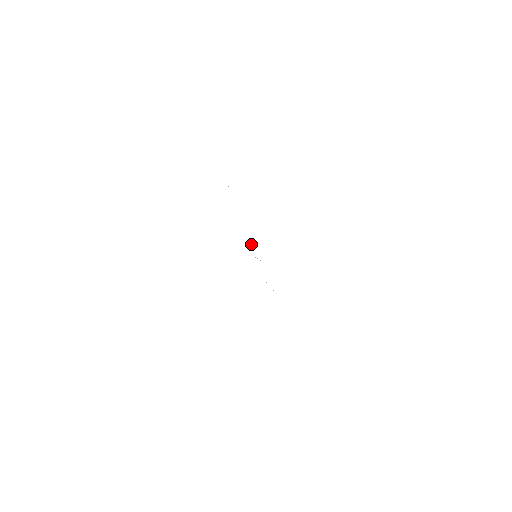
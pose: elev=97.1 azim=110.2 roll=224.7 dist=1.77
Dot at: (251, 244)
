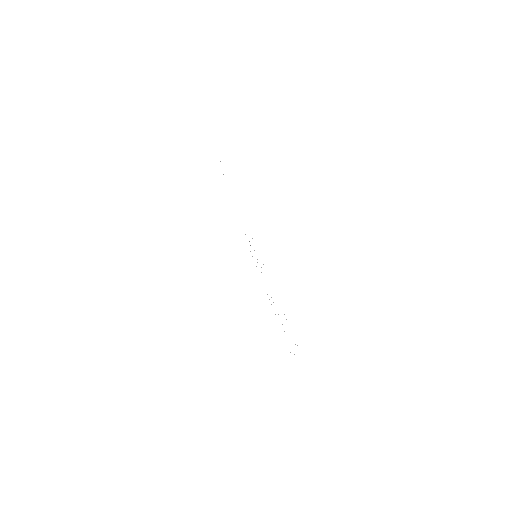
Dot at: occluded
